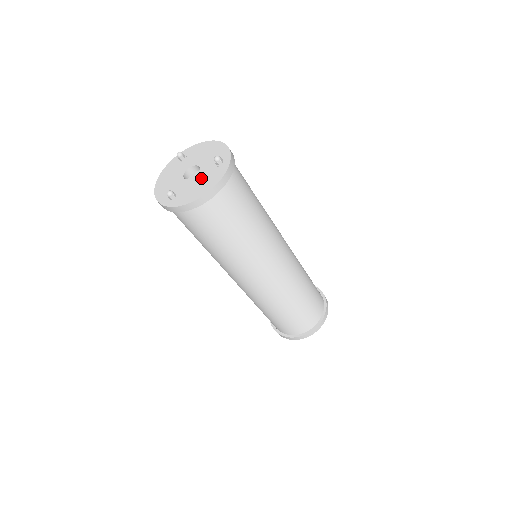
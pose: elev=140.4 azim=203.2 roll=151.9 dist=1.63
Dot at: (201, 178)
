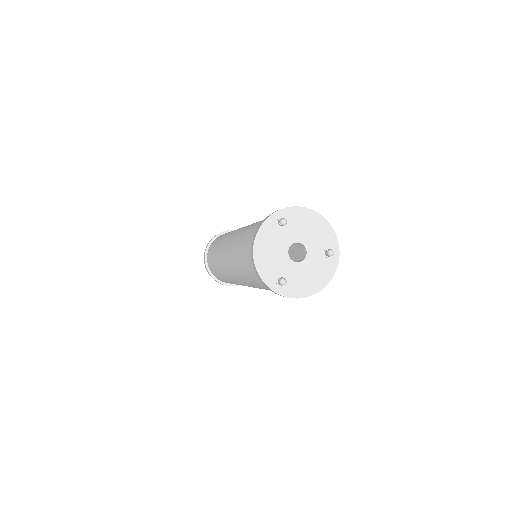
Dot at: (311, 267)
